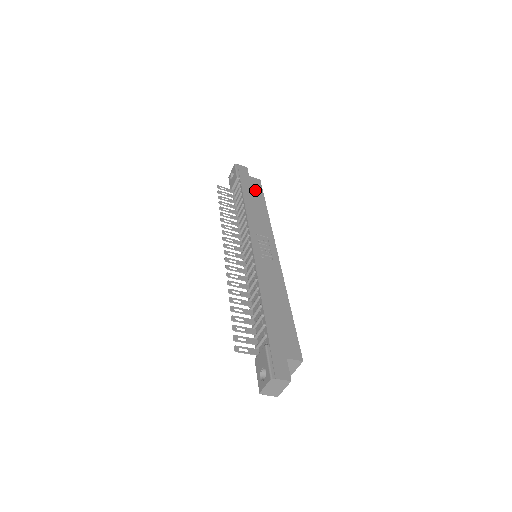
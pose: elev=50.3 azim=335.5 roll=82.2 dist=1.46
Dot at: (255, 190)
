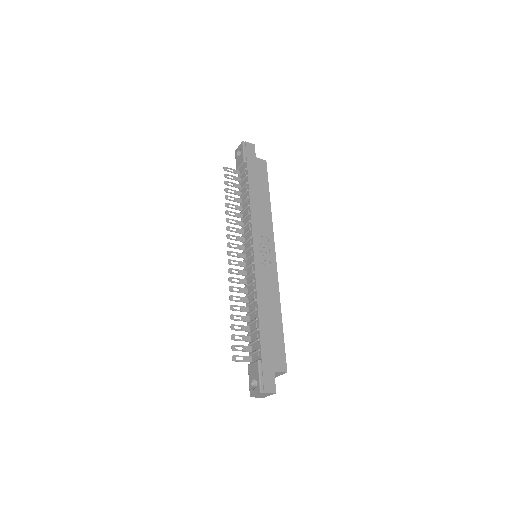
Dot at: (260, 176)
